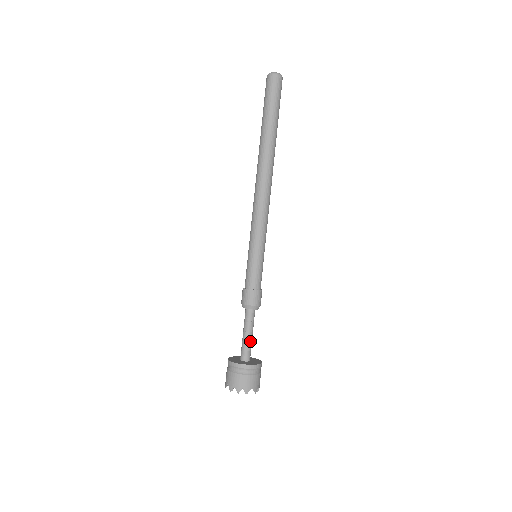
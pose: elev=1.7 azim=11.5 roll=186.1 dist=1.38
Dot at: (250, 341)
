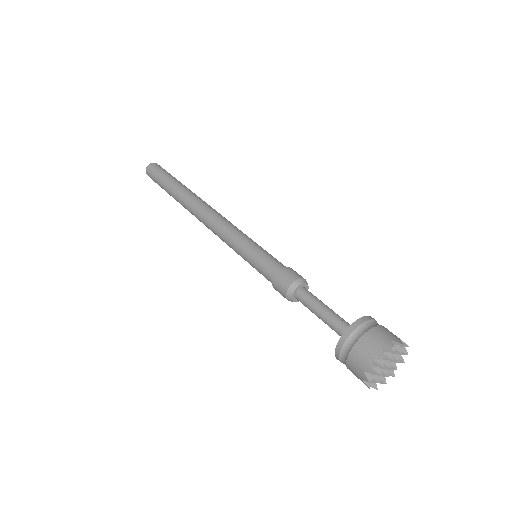
Dot at: (336, 314)
